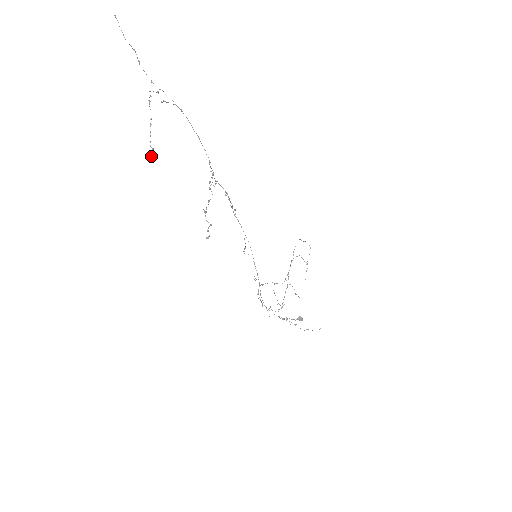
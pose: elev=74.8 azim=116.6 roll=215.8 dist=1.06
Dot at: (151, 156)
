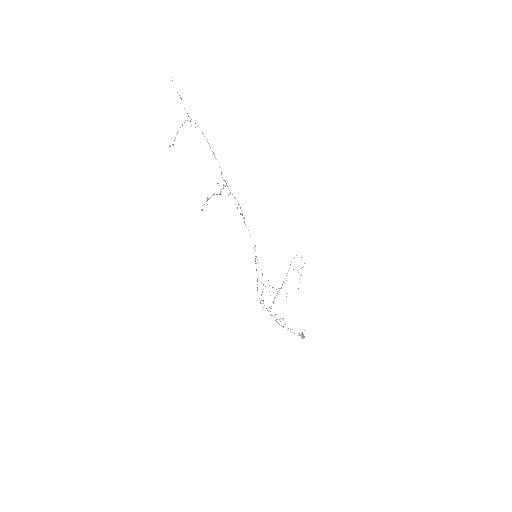
Dot at: (169, 146)
